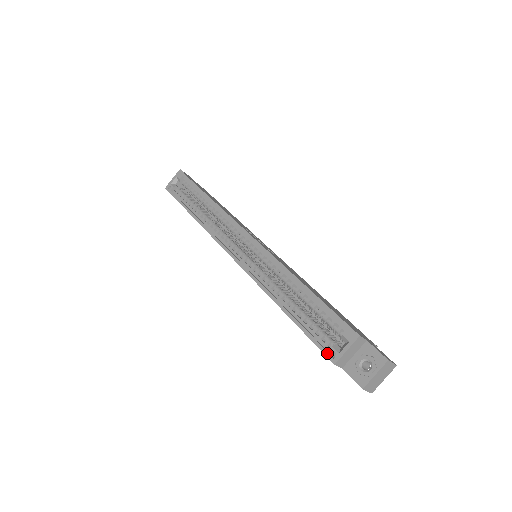
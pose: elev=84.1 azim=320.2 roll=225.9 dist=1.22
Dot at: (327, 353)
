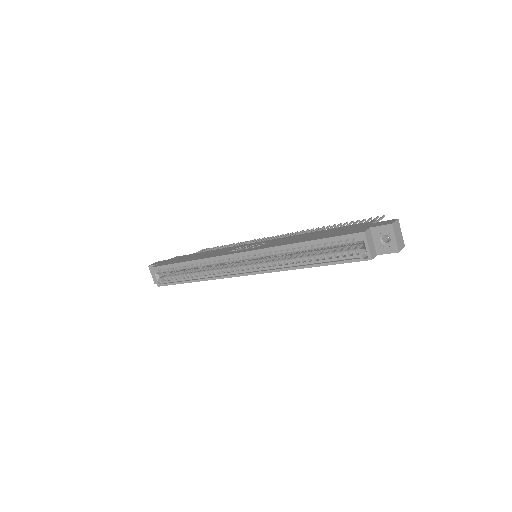
Dot at: (361, 259)
